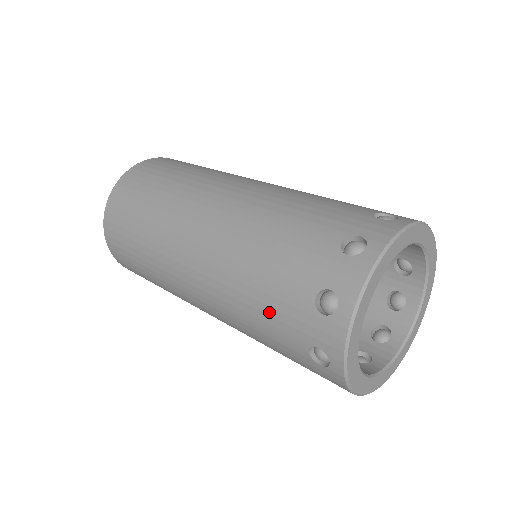
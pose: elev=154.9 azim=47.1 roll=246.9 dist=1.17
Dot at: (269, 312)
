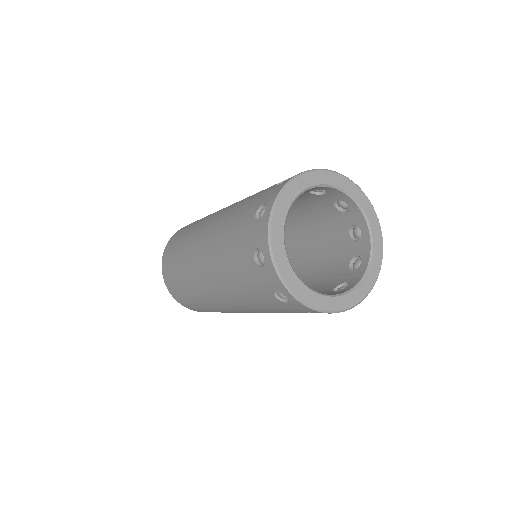
Dot at: (234, 244)
